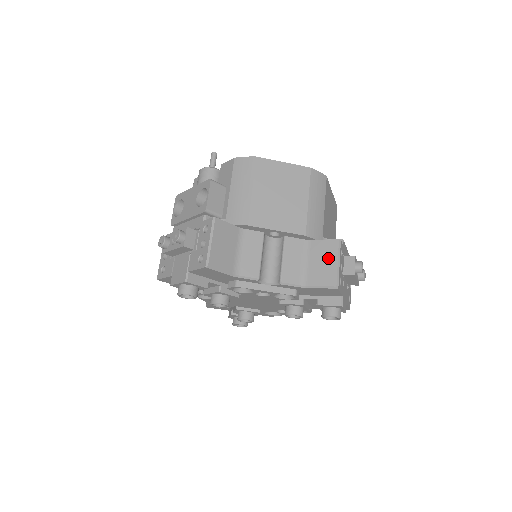
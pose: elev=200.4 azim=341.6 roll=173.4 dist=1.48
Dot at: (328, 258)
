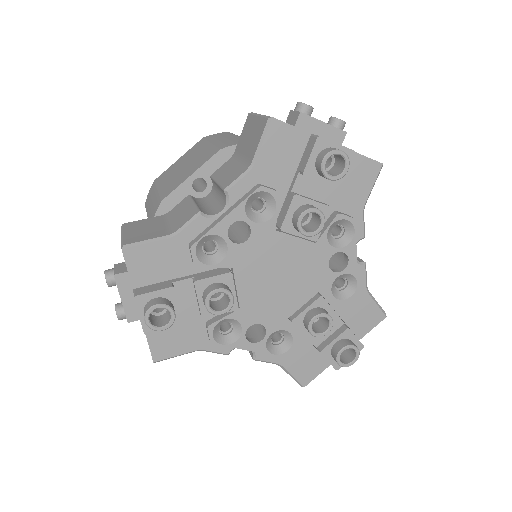
Dot at: (250, 129)
